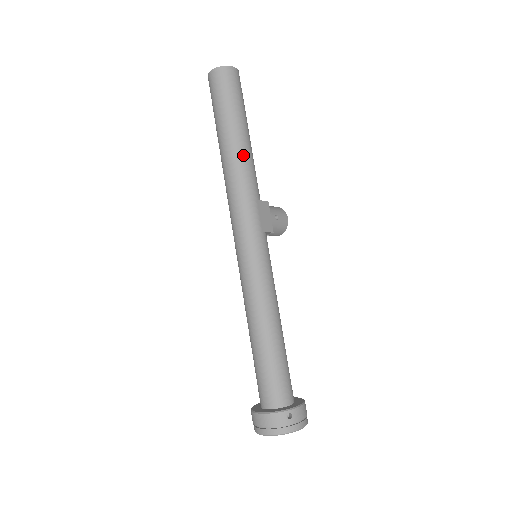
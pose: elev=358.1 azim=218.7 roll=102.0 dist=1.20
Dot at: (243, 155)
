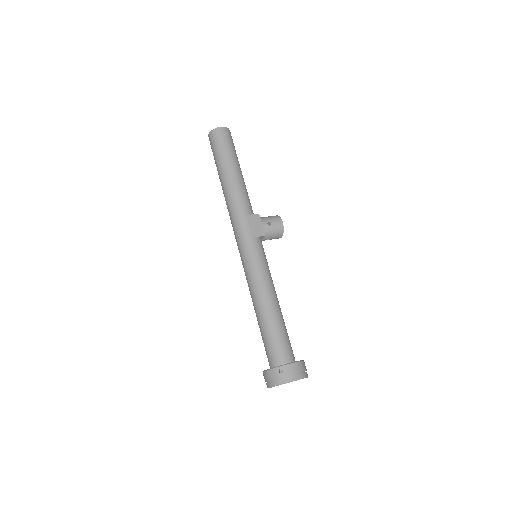
Dot at: (232, 186)
